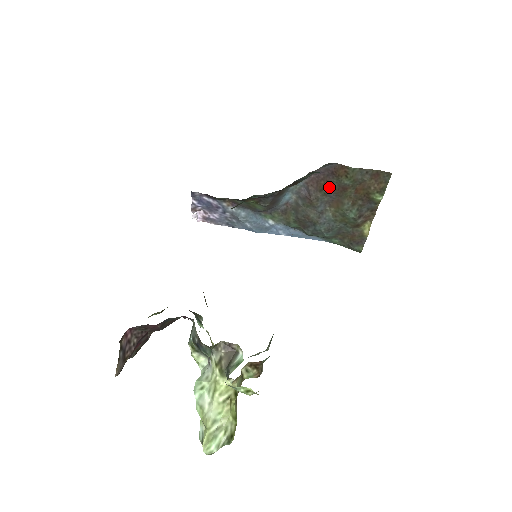
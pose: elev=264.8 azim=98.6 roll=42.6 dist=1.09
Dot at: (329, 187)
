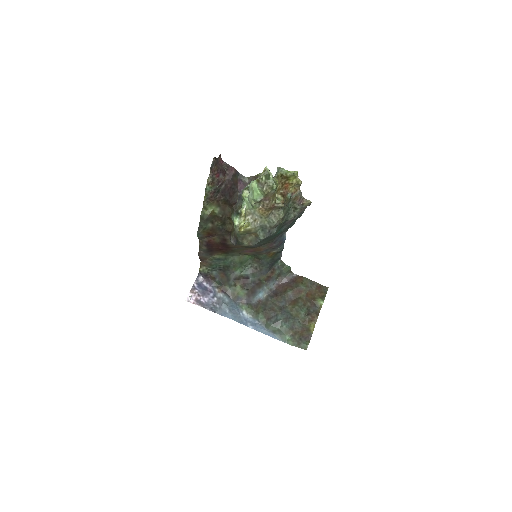
Dot at: (290, 289)
